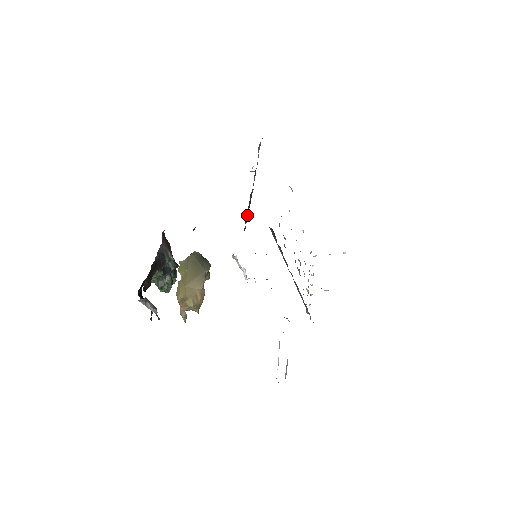
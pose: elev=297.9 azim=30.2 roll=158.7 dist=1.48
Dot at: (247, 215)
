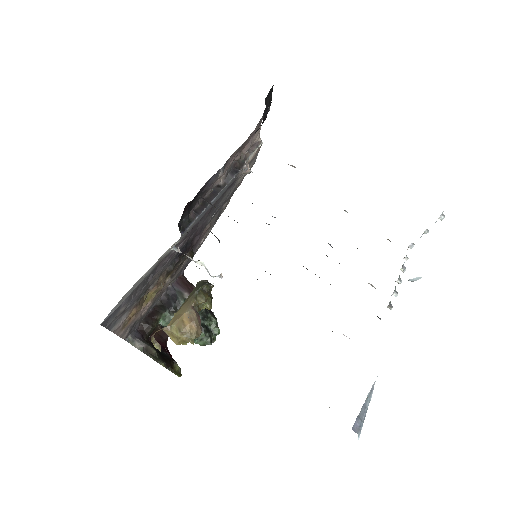
Dot at: (203, 205)
